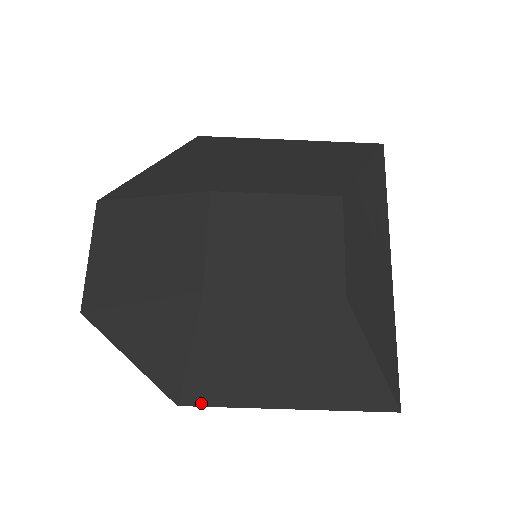
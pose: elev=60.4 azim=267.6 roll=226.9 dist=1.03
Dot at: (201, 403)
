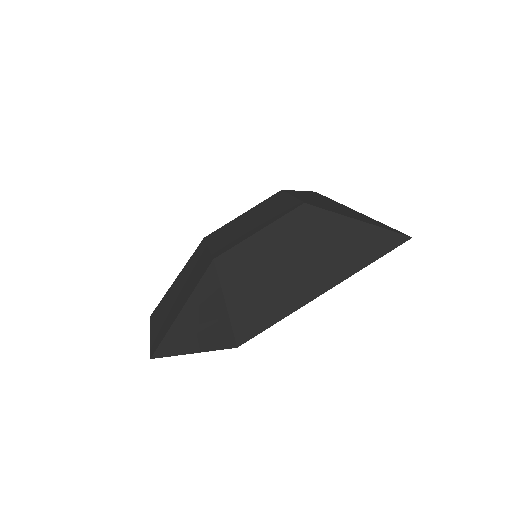
Dot at: (254, 333)
